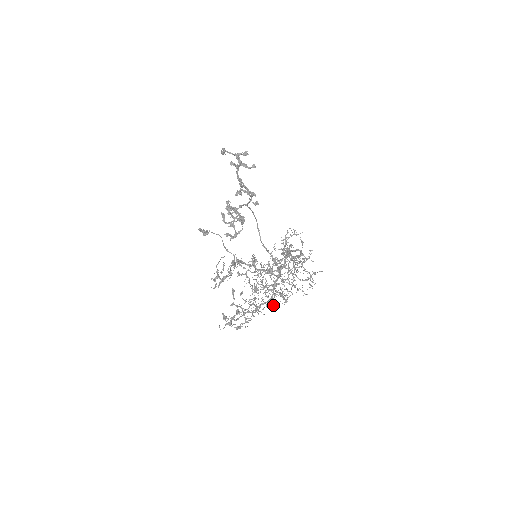
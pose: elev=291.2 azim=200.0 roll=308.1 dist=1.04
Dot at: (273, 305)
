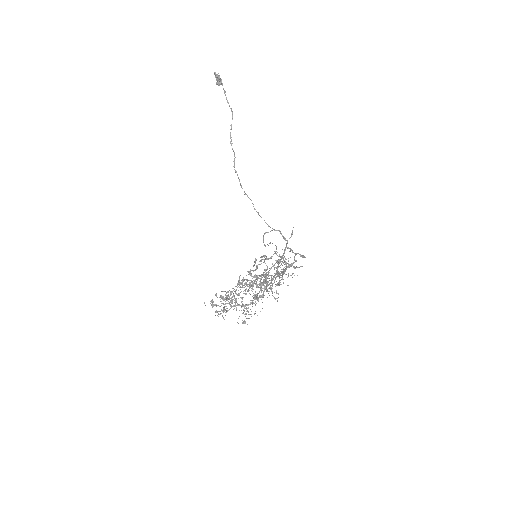
Dot at: occluded
